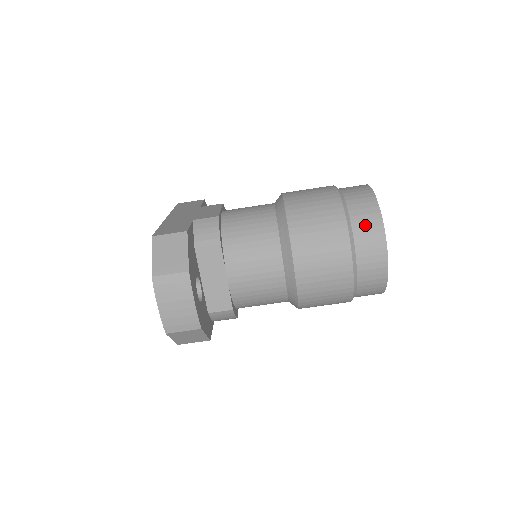
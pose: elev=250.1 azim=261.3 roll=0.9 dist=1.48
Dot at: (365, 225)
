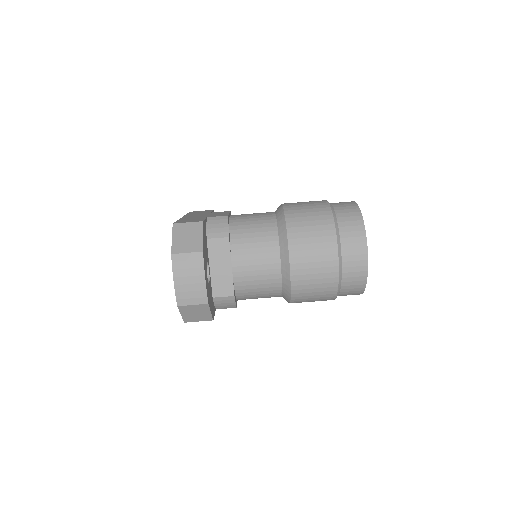
Dot at: (350, 229)
